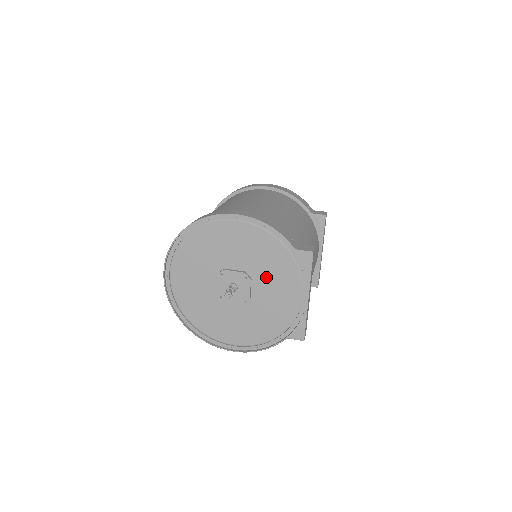
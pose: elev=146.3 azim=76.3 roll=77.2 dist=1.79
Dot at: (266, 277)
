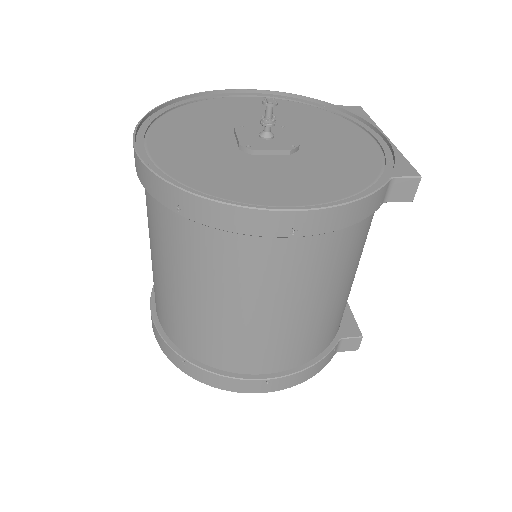
Dot at: (311, 130)
